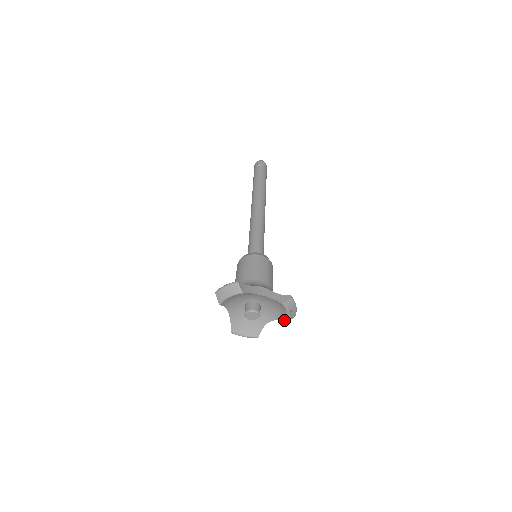
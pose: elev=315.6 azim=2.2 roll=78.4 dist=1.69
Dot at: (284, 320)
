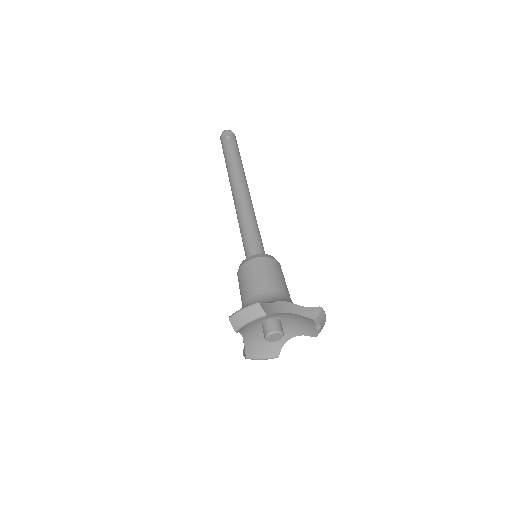
Dot at: (311, 335)
